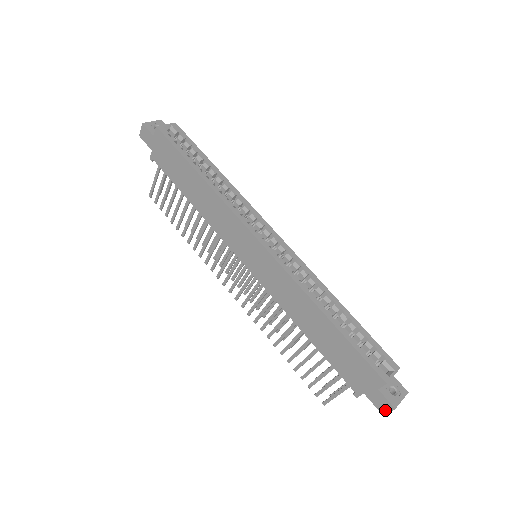
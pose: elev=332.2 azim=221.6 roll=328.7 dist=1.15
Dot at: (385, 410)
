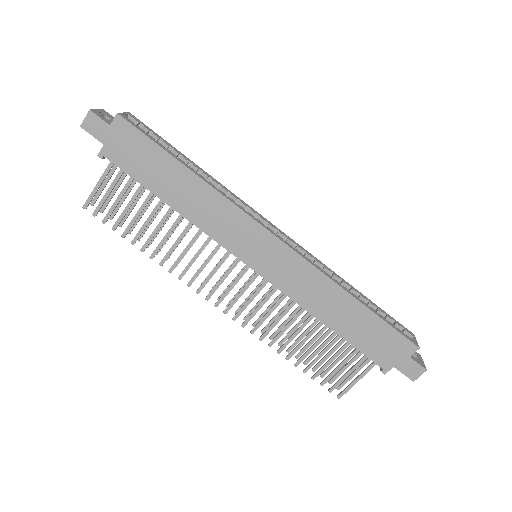
Dot at: (416, 375)
